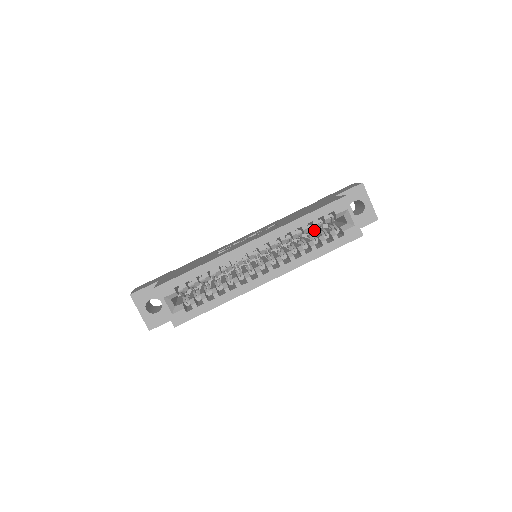
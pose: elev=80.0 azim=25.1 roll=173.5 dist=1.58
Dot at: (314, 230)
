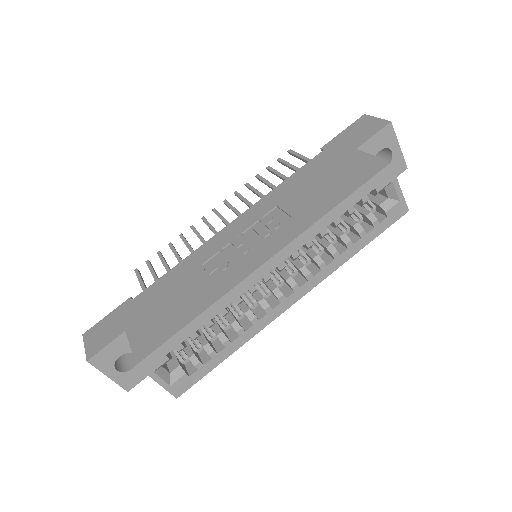
Dot at: occluded
